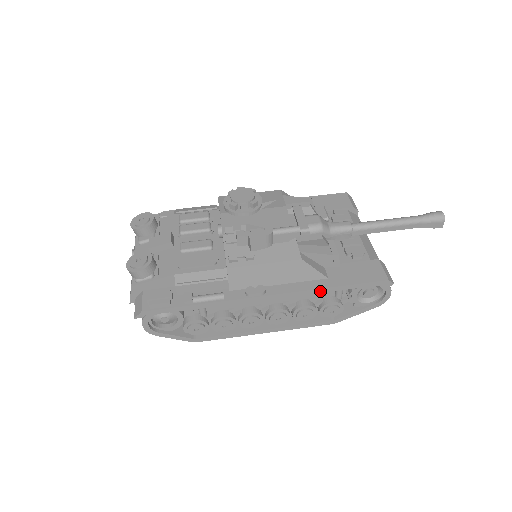
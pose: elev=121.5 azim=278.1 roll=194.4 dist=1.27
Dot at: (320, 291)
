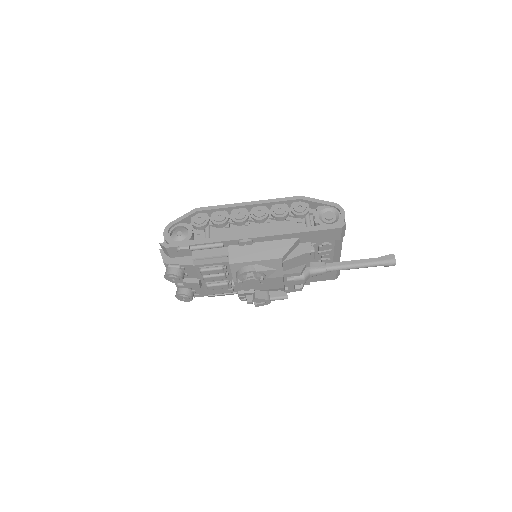
Dot at: occluded
